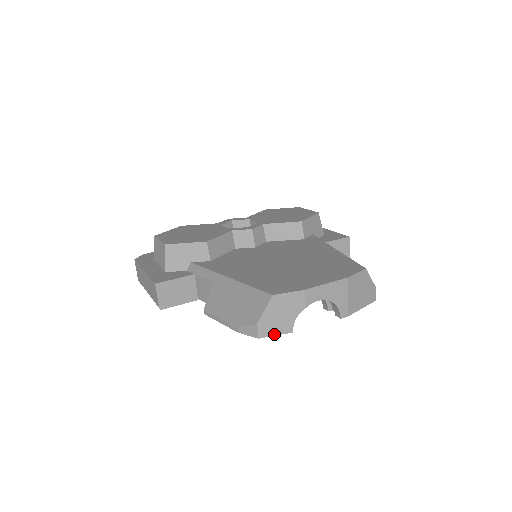
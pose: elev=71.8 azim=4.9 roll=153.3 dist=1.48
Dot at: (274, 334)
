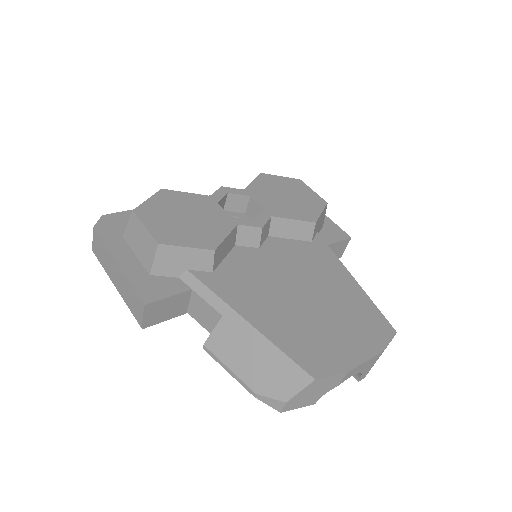
Dot at: (297, 407)
